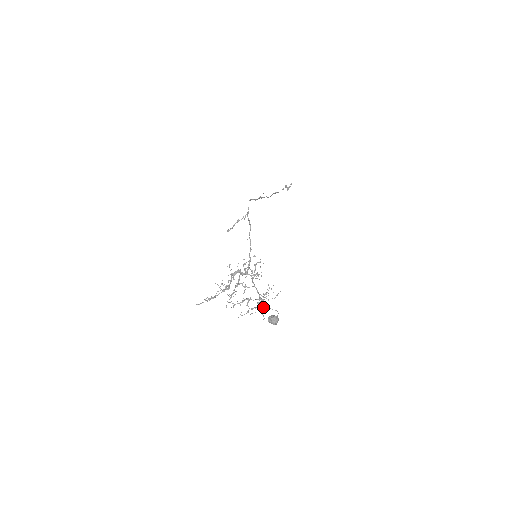
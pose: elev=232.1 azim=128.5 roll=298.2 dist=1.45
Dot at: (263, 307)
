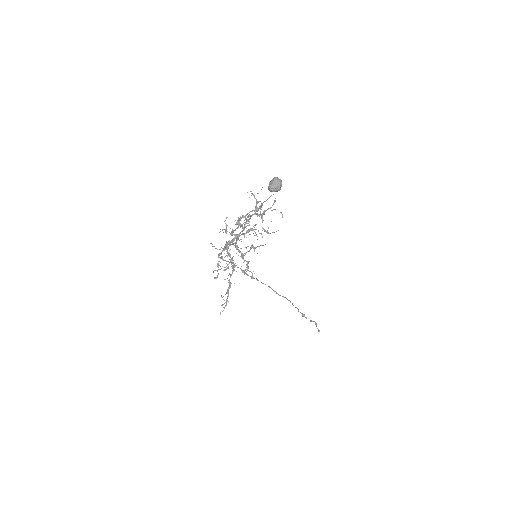
Dot at: occluded
